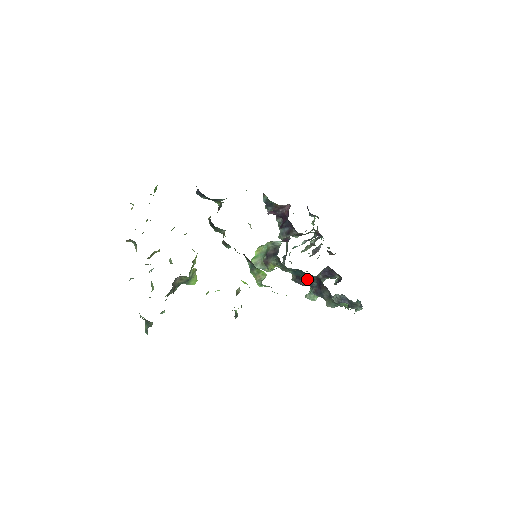
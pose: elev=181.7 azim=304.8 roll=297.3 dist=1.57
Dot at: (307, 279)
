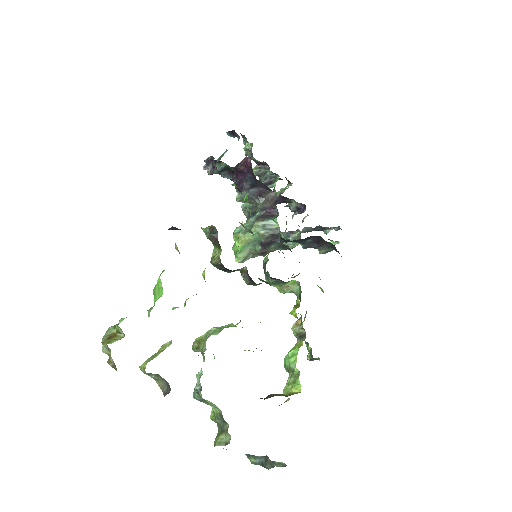
Dot at: (300, 240)
